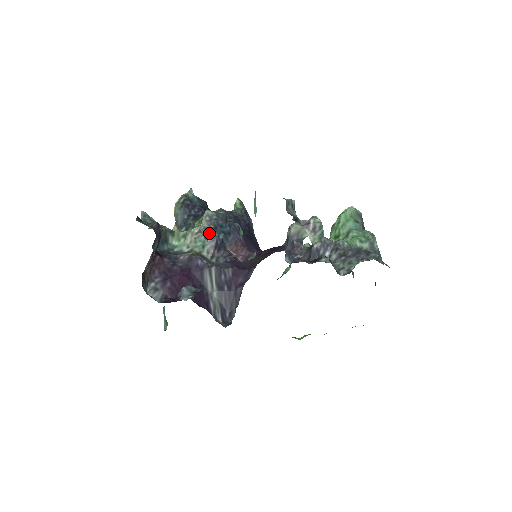
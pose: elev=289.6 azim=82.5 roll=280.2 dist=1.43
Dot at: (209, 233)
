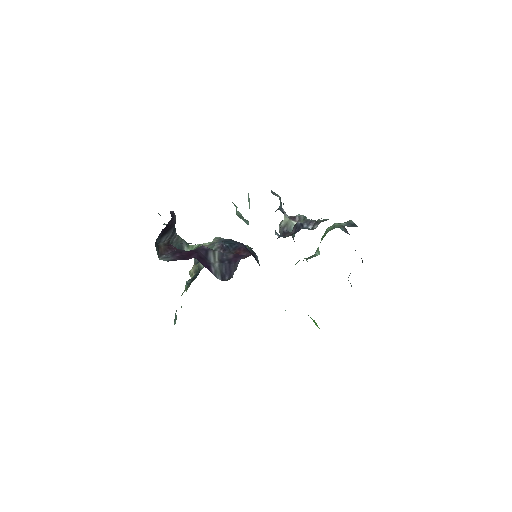
Dot at: (217, 242)
